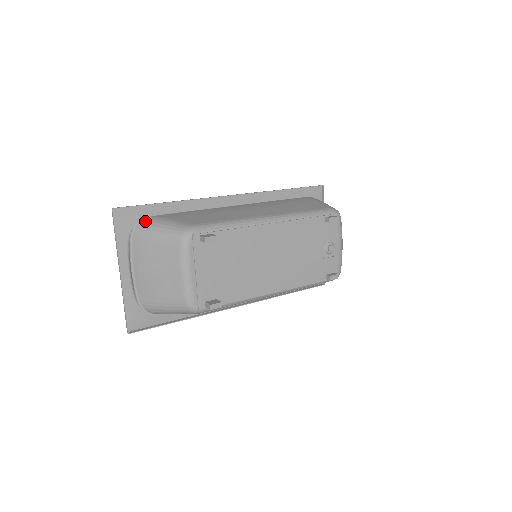
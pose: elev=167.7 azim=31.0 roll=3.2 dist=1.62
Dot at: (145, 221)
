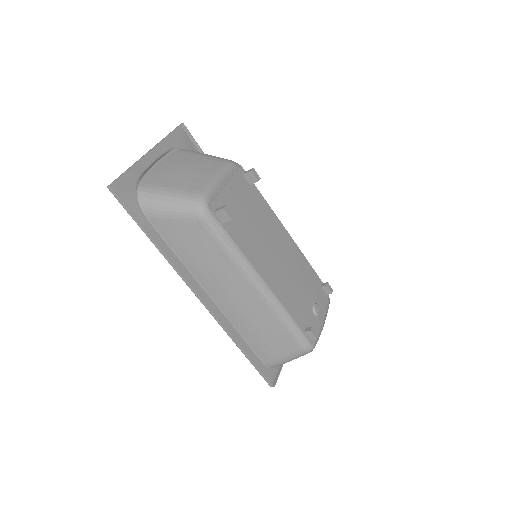
Dot at: occluded
